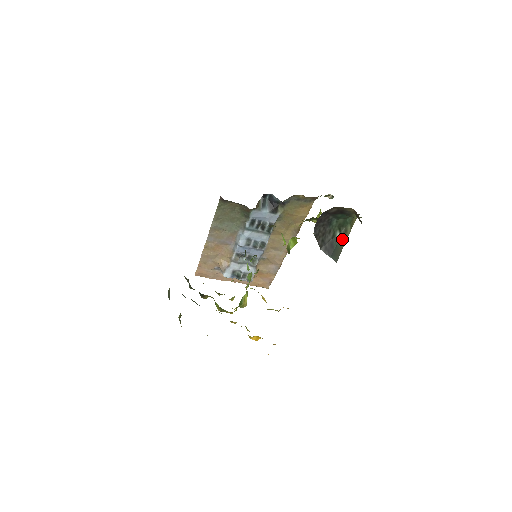
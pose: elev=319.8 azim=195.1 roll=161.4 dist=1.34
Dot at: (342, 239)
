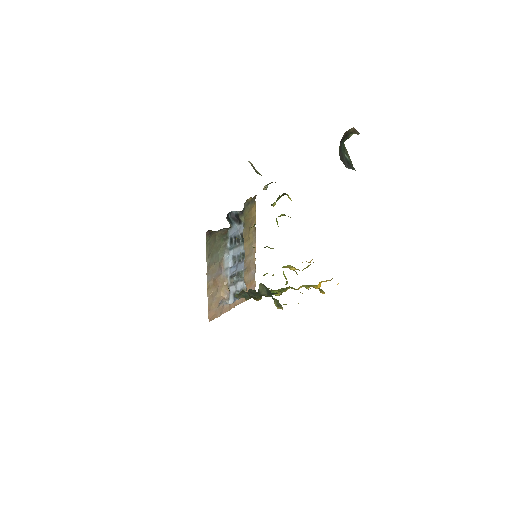
Dot at: (348, 157)
